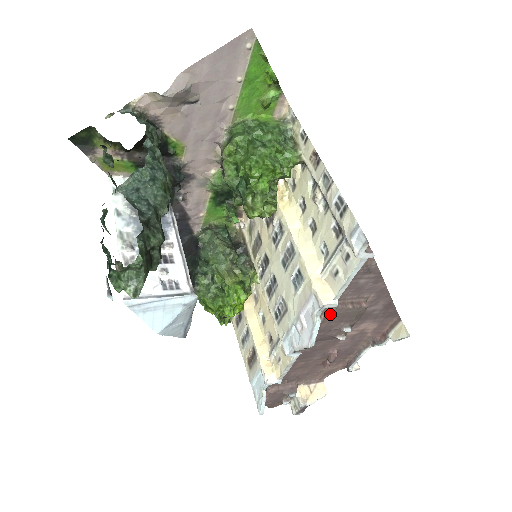
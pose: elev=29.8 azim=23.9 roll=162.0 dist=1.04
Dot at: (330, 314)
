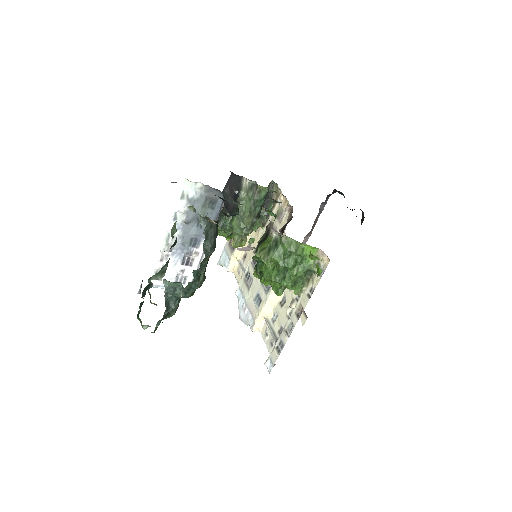
Dot at: occluded
